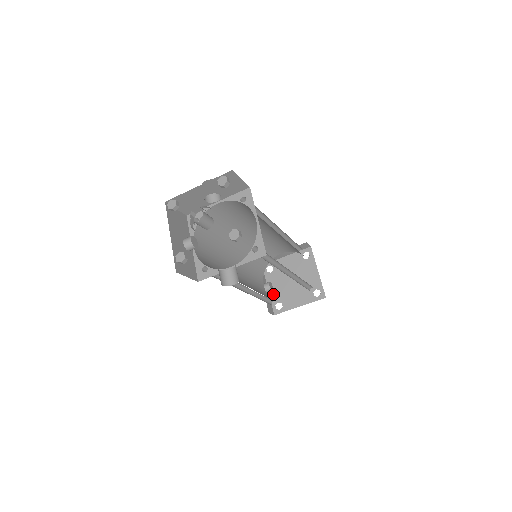
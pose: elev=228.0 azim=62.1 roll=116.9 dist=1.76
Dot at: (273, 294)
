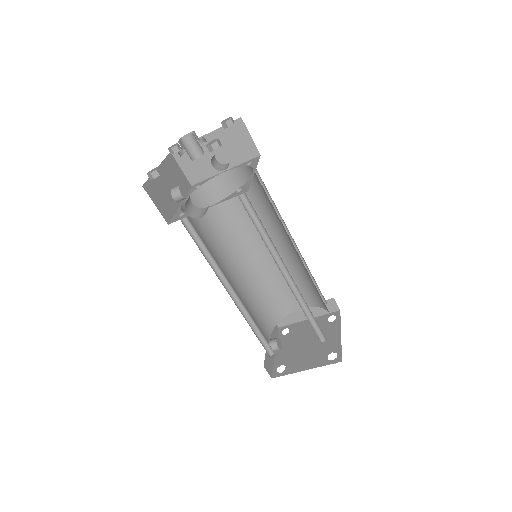
Dot at: (279, 356)
